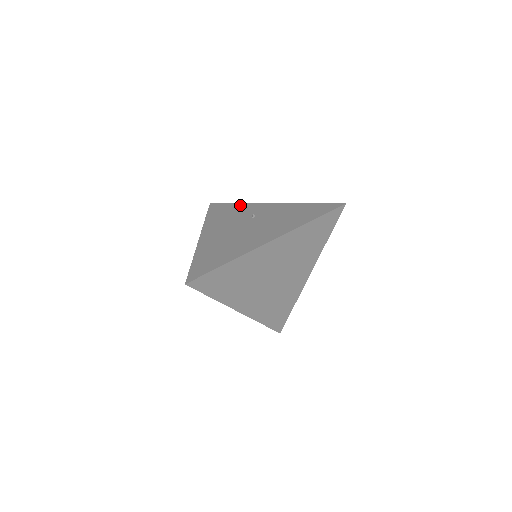
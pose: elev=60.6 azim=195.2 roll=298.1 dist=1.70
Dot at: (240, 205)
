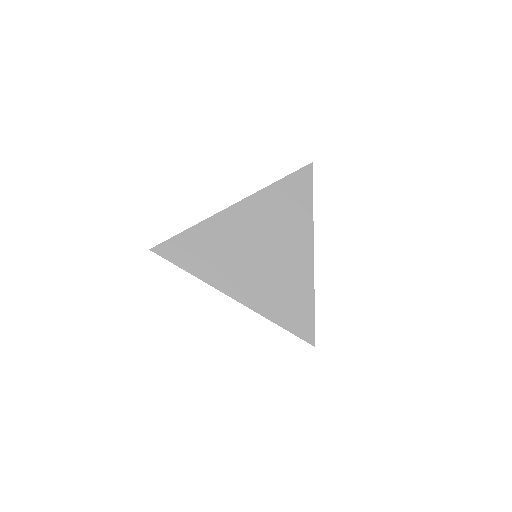
Dot at: occluded
